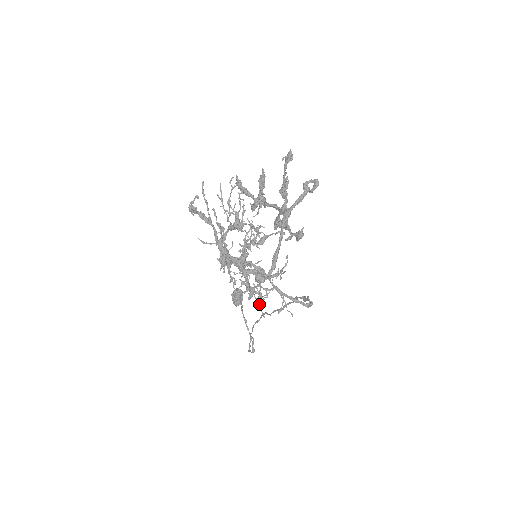
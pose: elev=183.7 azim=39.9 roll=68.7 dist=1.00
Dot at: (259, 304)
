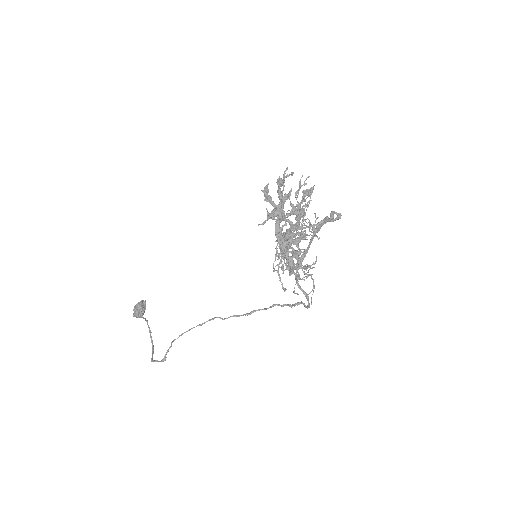
Dot at: (283, 287)
